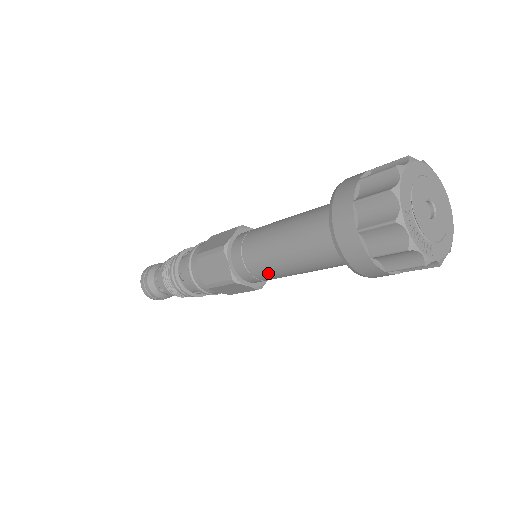
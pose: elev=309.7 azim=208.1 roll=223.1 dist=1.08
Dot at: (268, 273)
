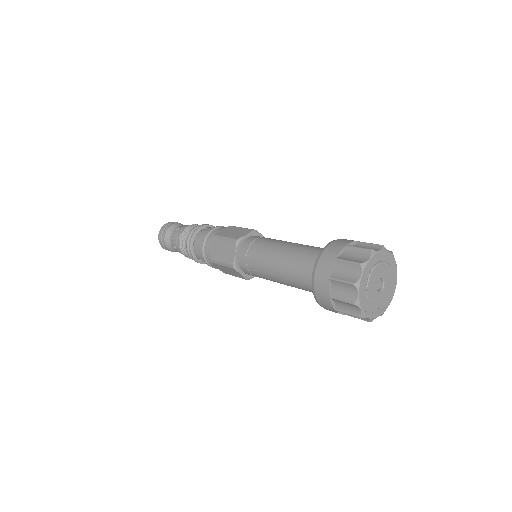
Dot at: occluded
